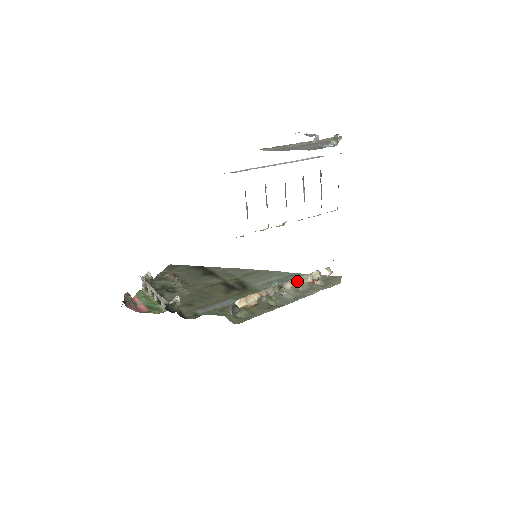
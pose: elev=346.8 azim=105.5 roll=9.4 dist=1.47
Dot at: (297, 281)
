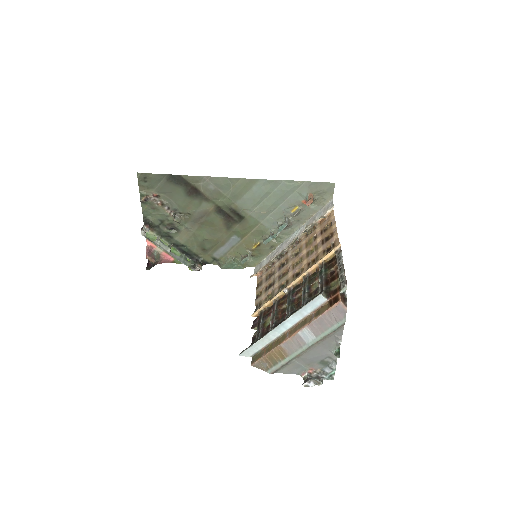
Dot at: (294, 246)
